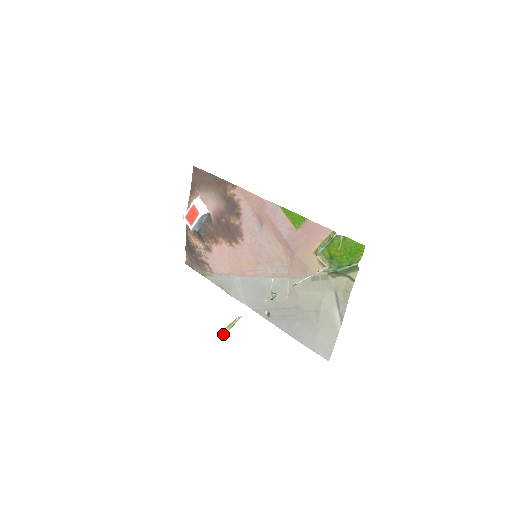
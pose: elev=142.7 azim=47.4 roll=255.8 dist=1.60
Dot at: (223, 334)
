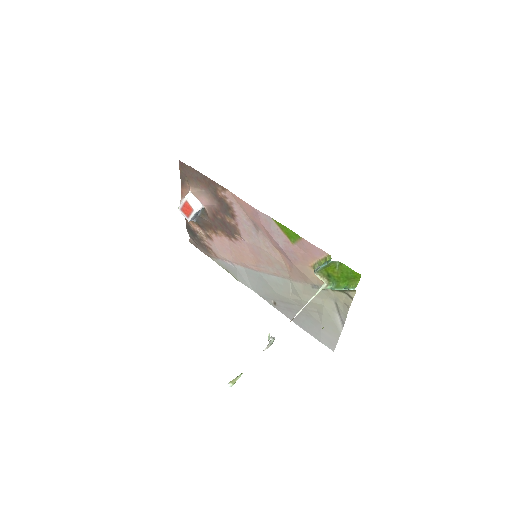
Dot at: (228, 386)
